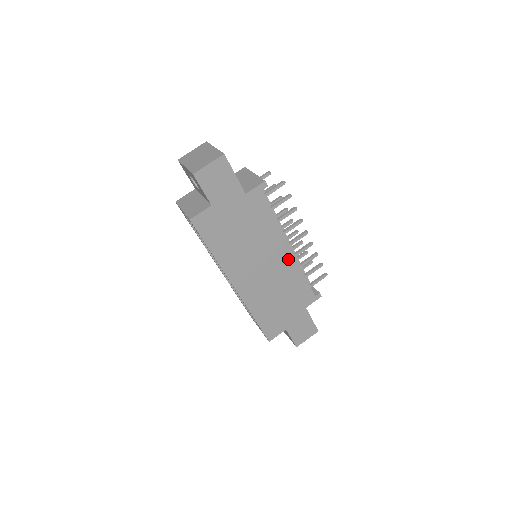
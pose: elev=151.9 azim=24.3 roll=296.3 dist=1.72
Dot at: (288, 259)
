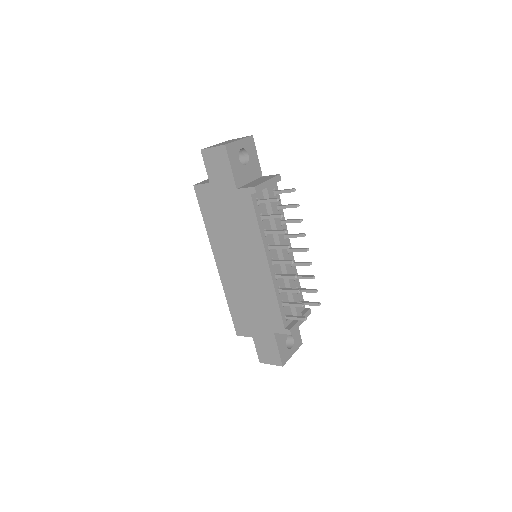
Dot at: (264, 273)
